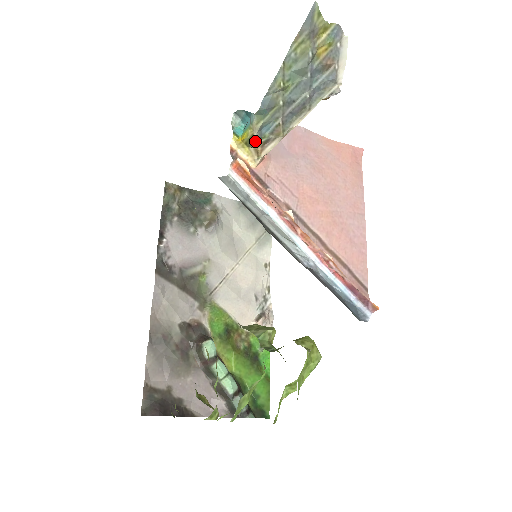
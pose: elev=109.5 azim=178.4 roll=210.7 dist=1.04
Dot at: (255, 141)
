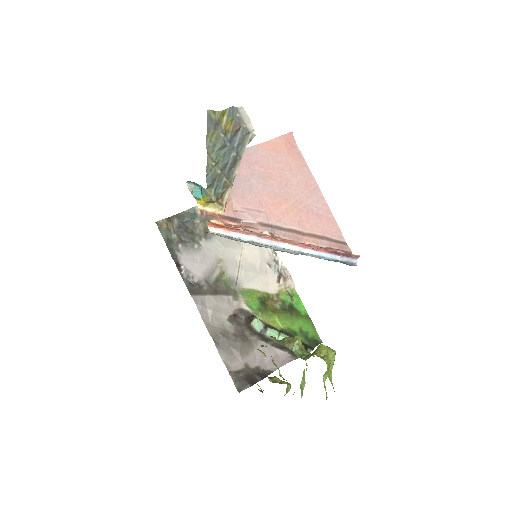
Dot at: (215, 201)
